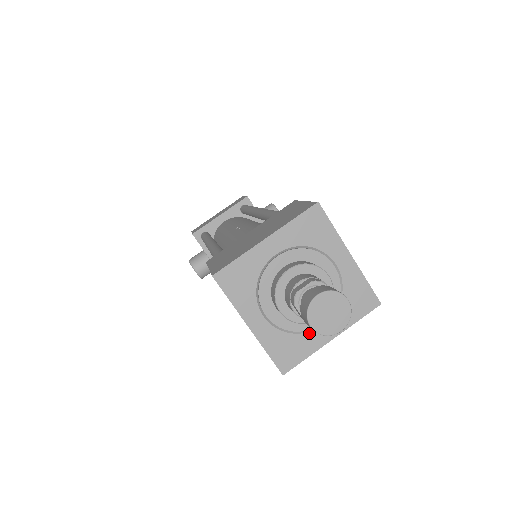
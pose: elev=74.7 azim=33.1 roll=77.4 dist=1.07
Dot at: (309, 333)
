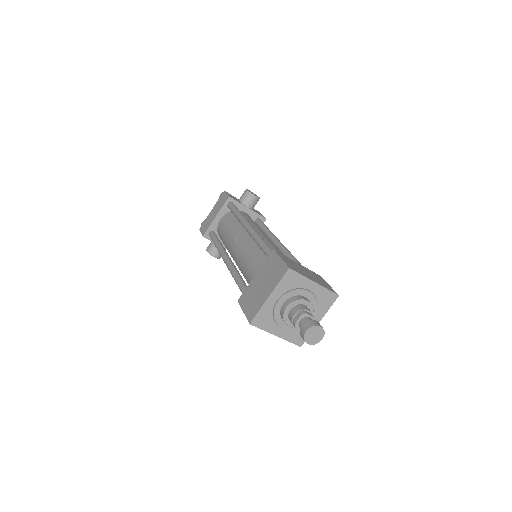
Dot at: occluded
